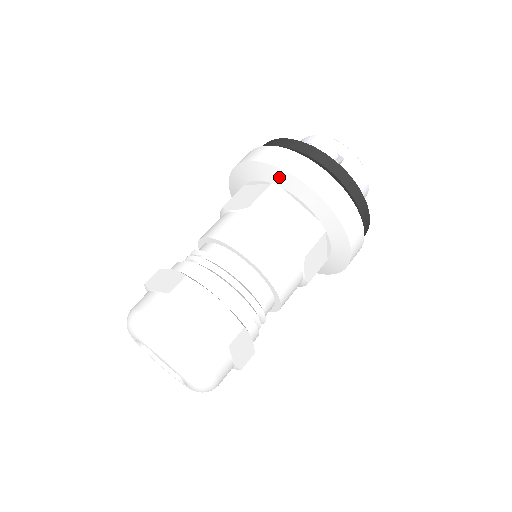
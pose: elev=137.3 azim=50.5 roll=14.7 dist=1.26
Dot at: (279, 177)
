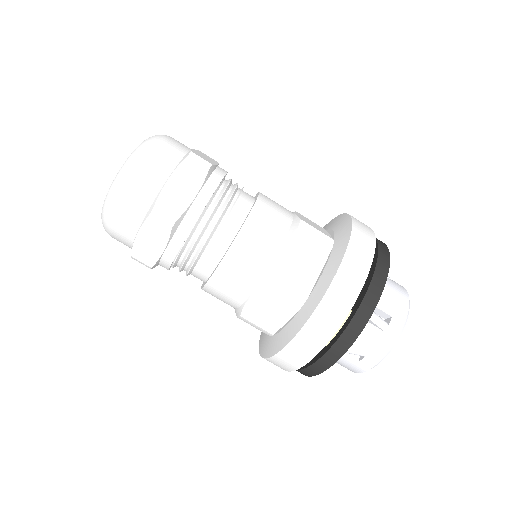
Dot at: (331, 223)
